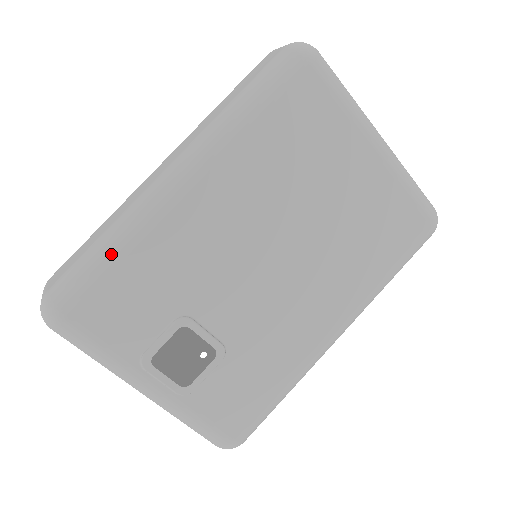
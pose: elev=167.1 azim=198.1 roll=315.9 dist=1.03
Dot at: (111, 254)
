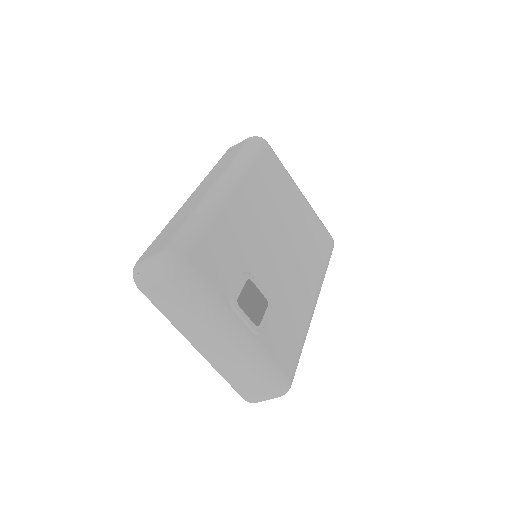
Dot at: (204, 223)
